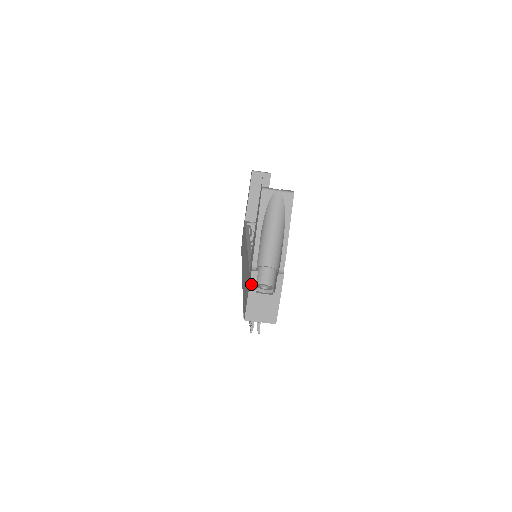
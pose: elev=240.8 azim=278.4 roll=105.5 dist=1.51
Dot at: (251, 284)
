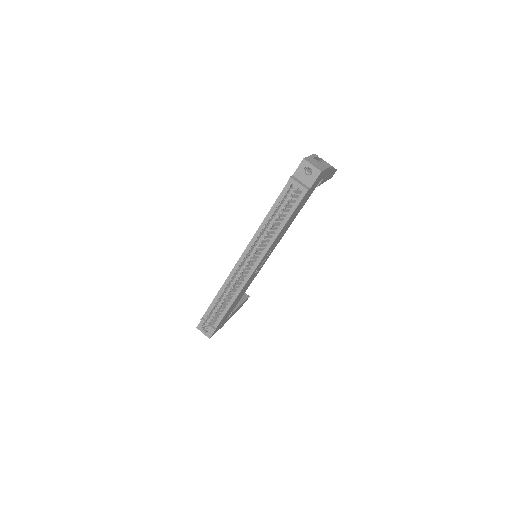
Dot at: (313, 155)
